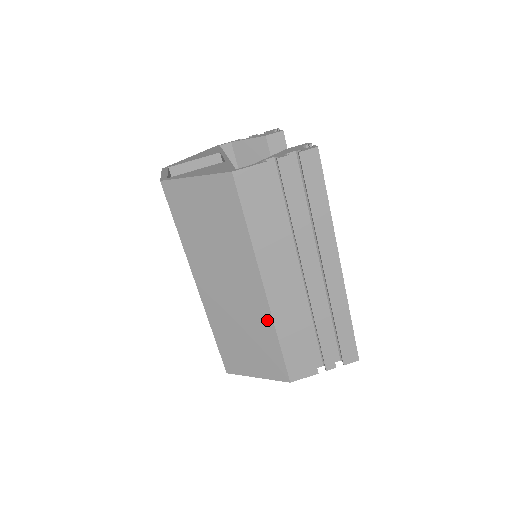
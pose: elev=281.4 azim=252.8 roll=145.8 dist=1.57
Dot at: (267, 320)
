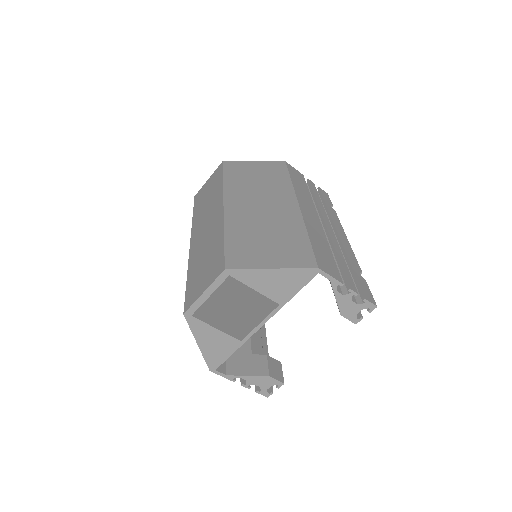
Dot at: occluded
